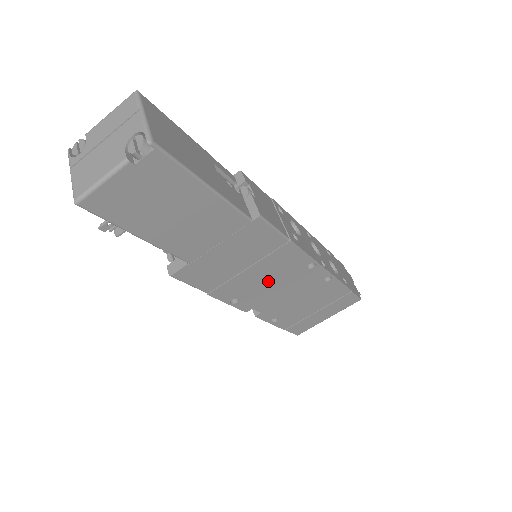
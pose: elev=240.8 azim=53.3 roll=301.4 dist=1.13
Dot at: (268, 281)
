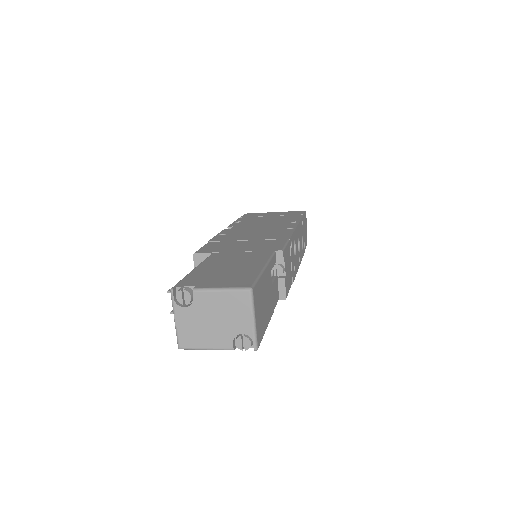
Dot at: occluded
